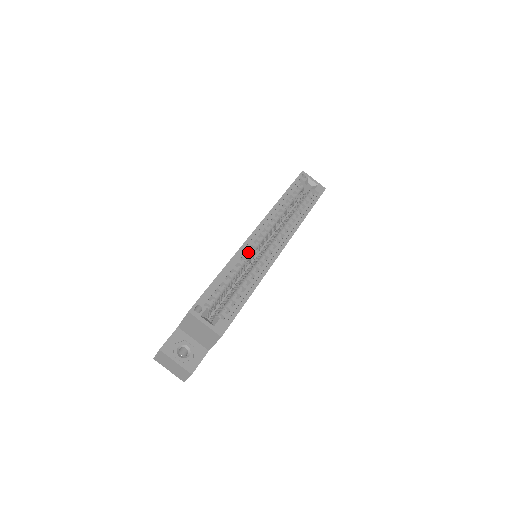
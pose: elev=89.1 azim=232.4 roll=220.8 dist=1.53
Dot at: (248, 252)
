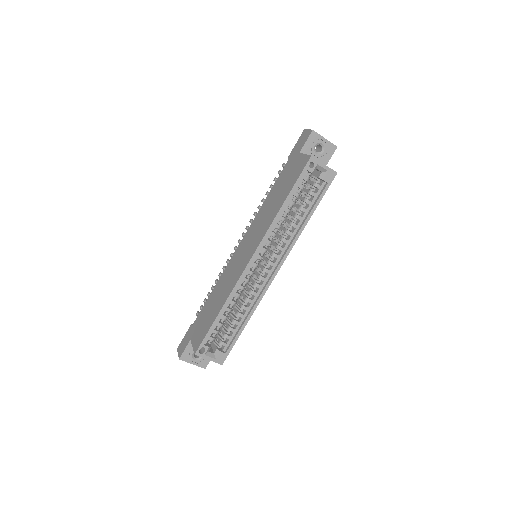
Dot at: occluded
